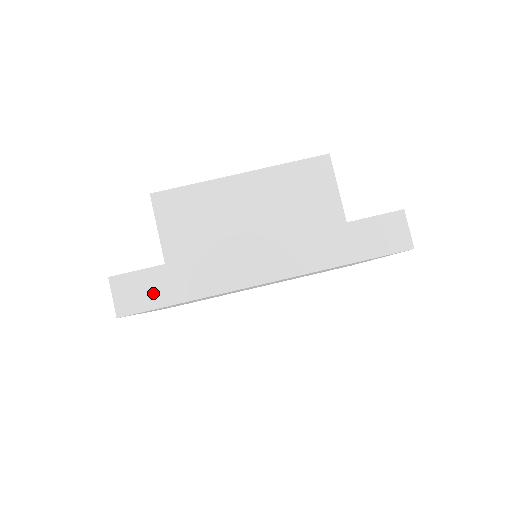
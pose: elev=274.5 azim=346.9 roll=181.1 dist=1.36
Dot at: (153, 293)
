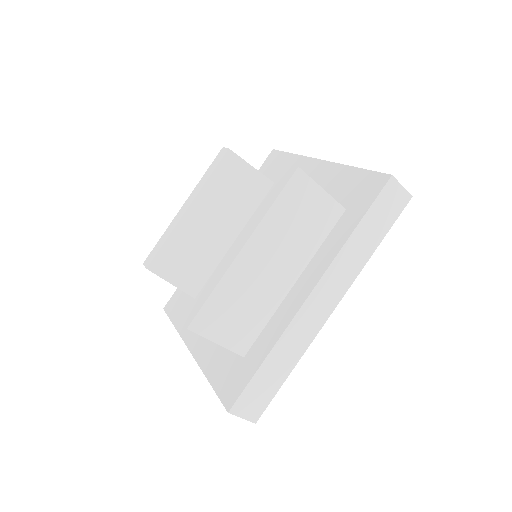
Dot at: (266, 390)
